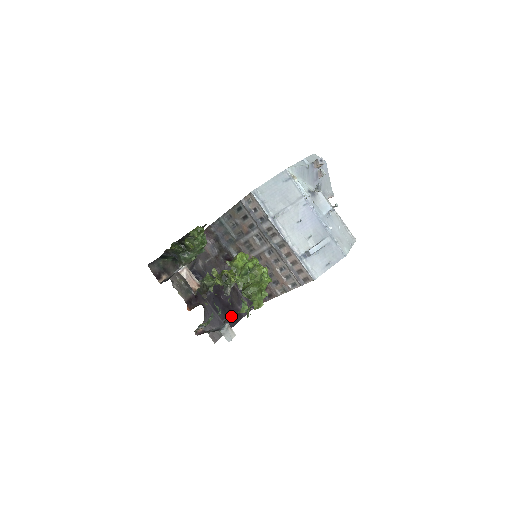
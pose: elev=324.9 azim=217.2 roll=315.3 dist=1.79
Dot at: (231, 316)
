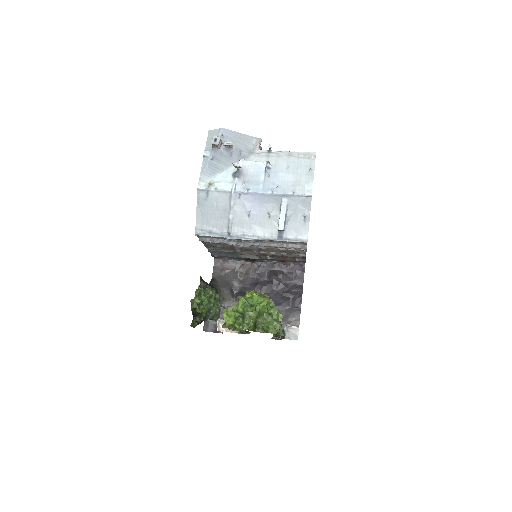
Dot at: occluded
